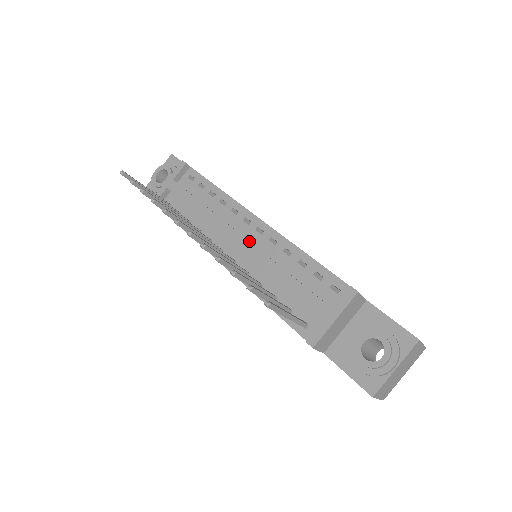
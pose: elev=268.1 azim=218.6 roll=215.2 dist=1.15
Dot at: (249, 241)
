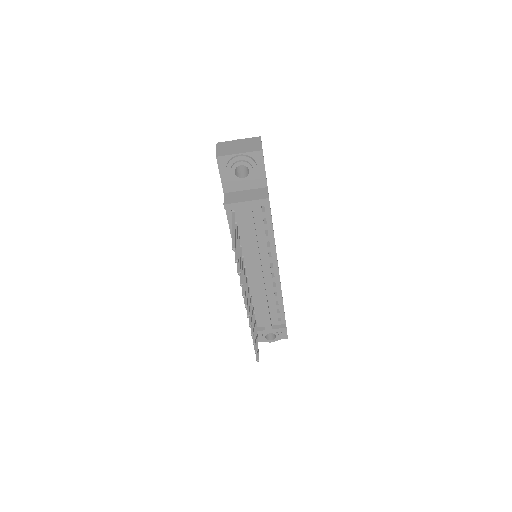
Dot at: occluded
